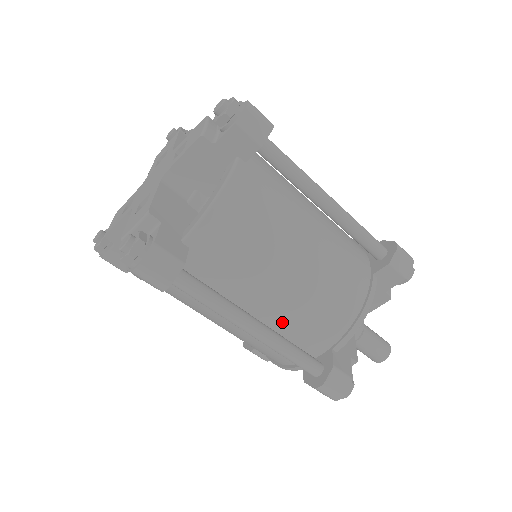
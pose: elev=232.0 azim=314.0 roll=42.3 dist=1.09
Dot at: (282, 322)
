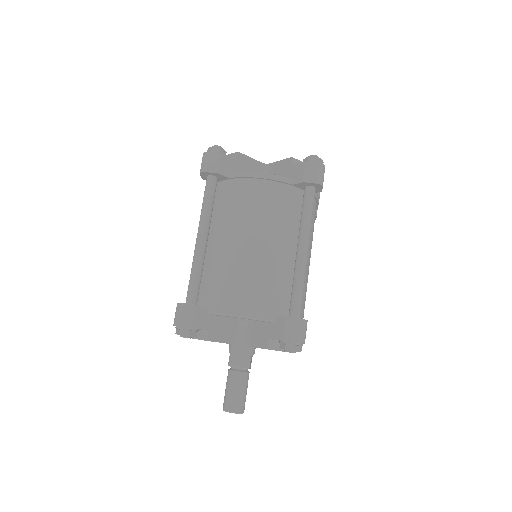
Dot at: (213, 262)
